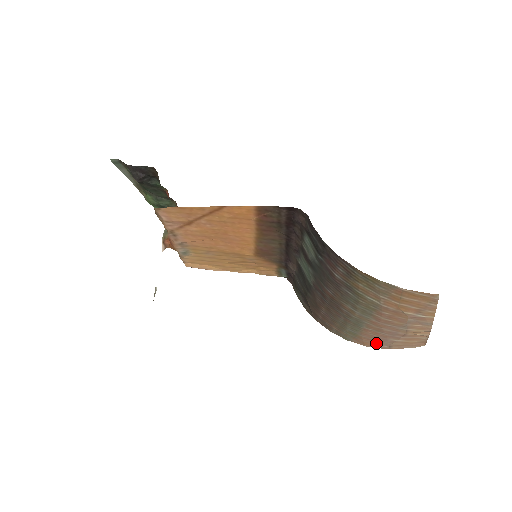
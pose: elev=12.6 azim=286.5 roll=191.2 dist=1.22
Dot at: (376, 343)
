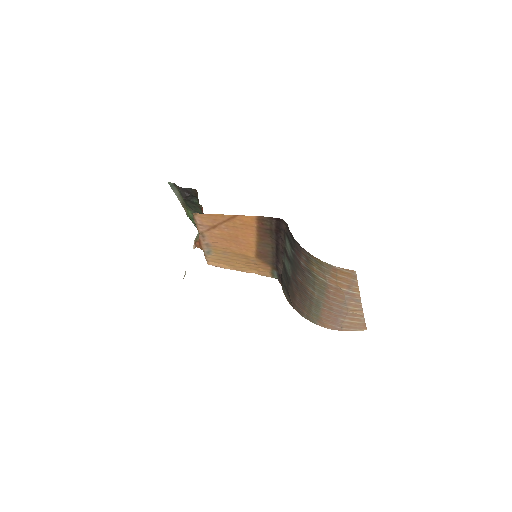
Dot at: (332, 324)
